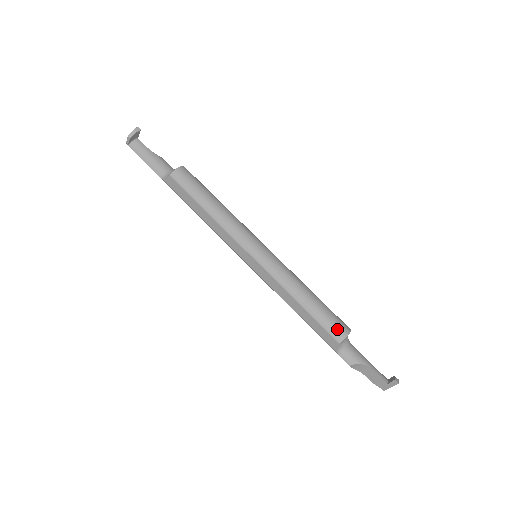
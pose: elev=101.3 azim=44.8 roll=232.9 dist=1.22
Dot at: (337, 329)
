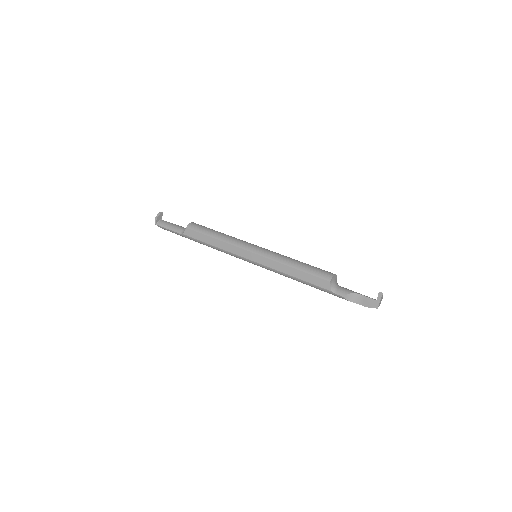
Dot at: (325, 274)
